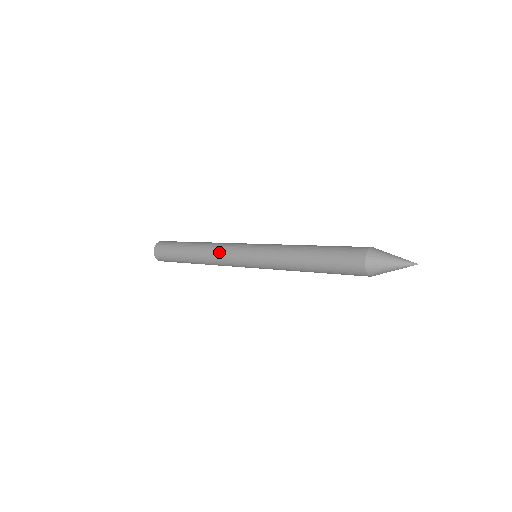
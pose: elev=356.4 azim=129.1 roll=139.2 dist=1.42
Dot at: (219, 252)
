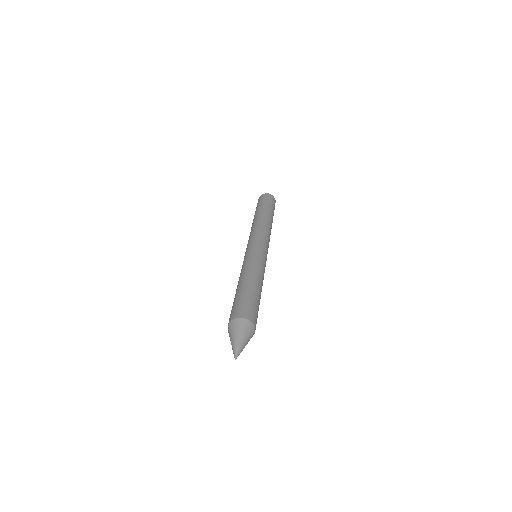
Dot at: (255, 230)
